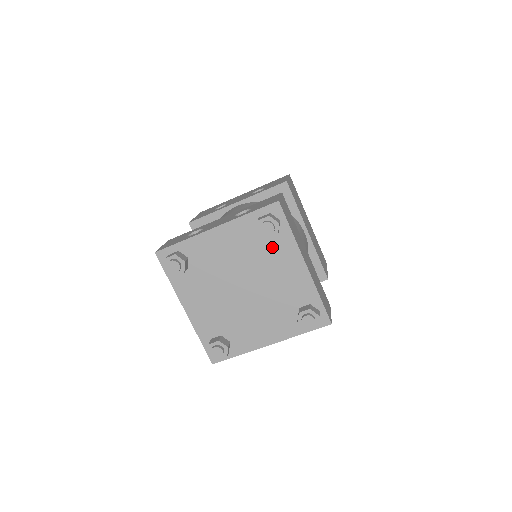
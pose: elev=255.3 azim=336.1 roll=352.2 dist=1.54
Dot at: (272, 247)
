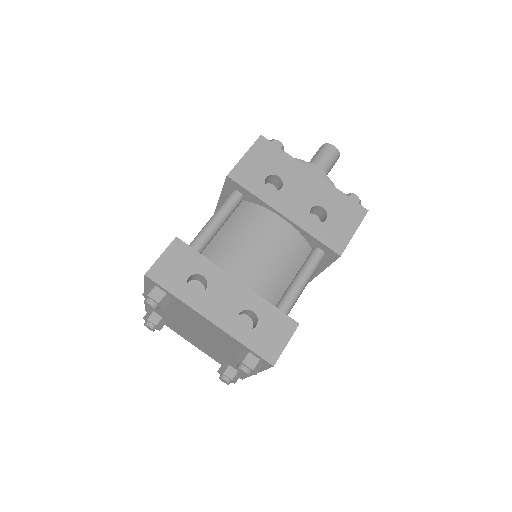
Dot at: occluded
